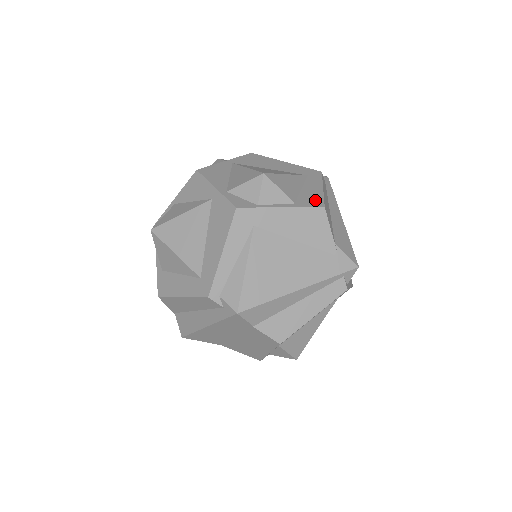
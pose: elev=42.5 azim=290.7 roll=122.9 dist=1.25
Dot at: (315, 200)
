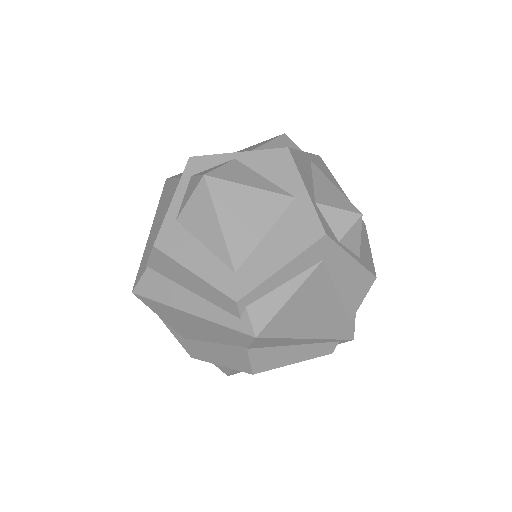
Dot at: (370, 263)
